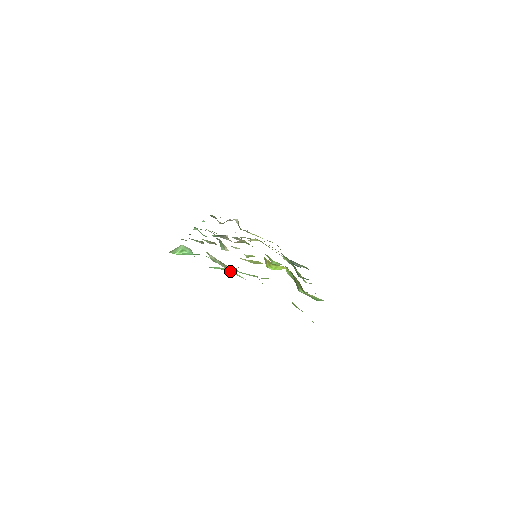
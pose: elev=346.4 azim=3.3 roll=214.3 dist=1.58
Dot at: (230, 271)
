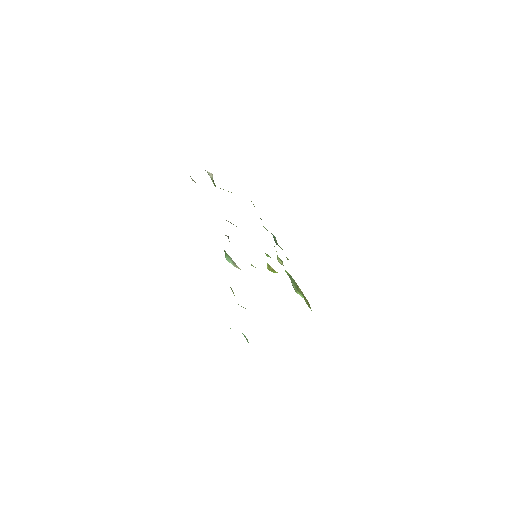
Dot at: occluded
